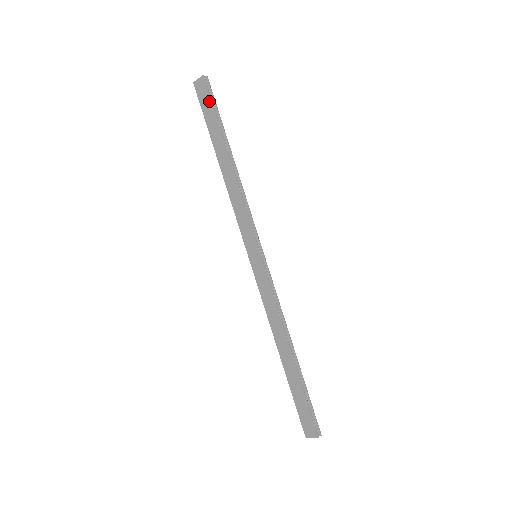
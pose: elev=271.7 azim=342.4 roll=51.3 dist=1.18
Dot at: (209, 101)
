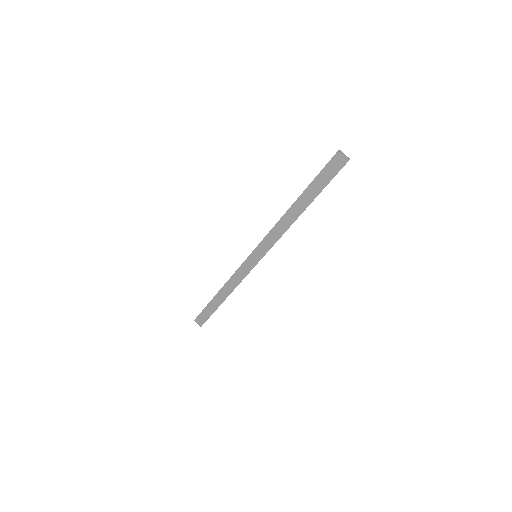
Dot at: (331, 176)
